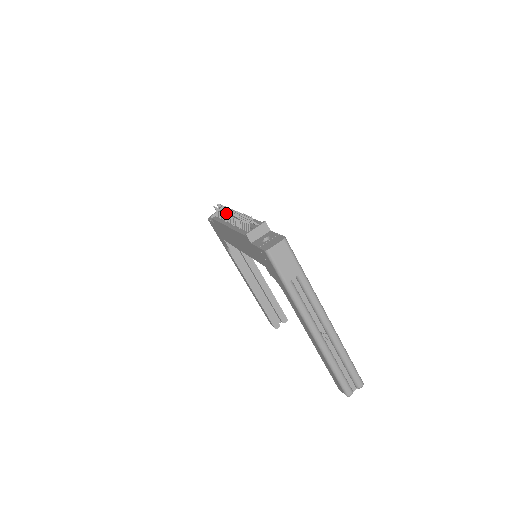
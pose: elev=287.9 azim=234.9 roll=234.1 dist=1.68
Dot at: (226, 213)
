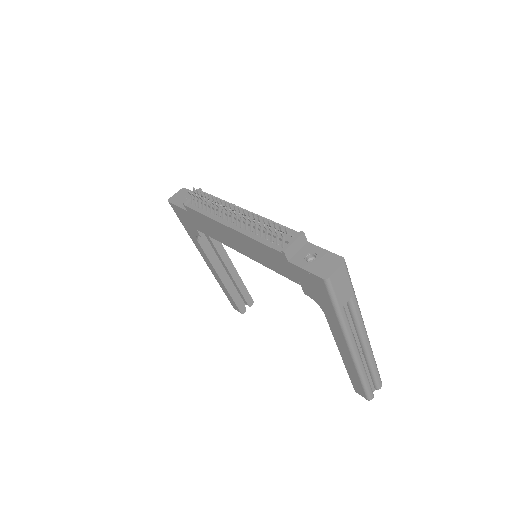
Dot at: (222, 208)
